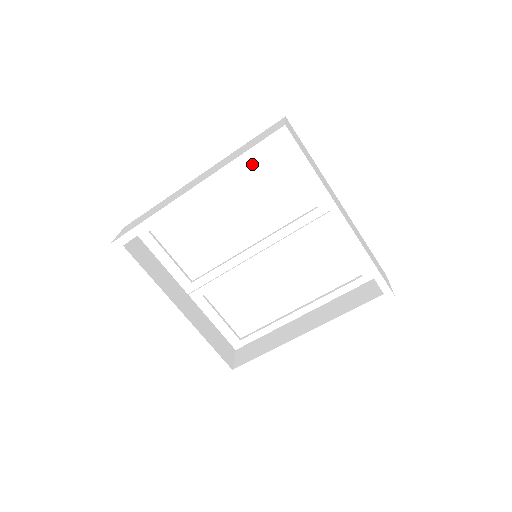
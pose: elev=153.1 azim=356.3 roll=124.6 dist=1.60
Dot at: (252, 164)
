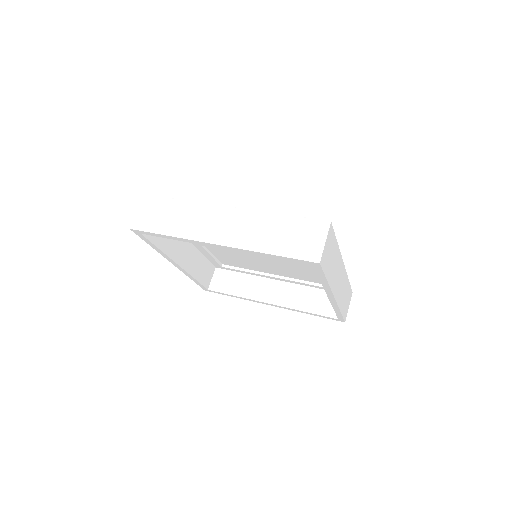
Dot at: occluded
